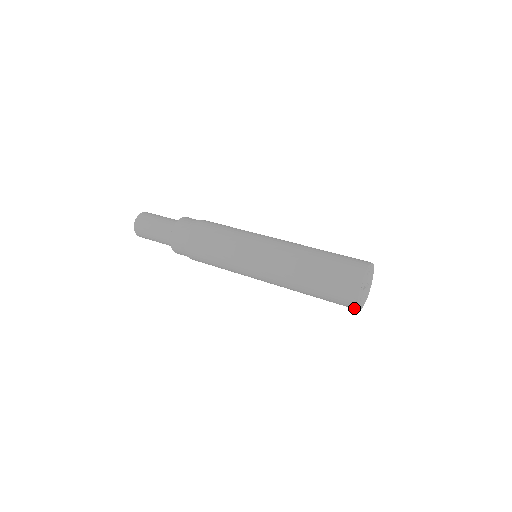
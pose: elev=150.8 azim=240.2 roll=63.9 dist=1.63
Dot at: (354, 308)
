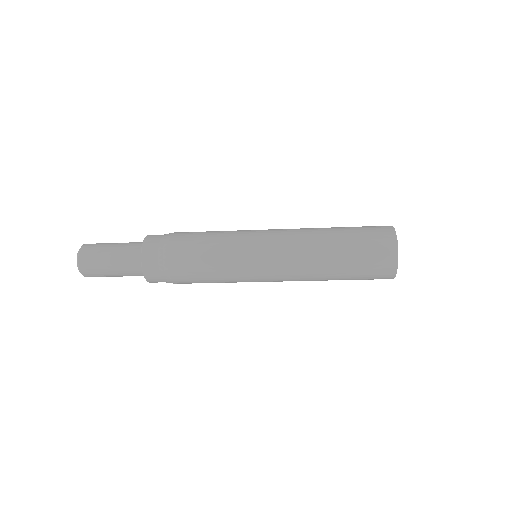
Dot at: (391, 275)
